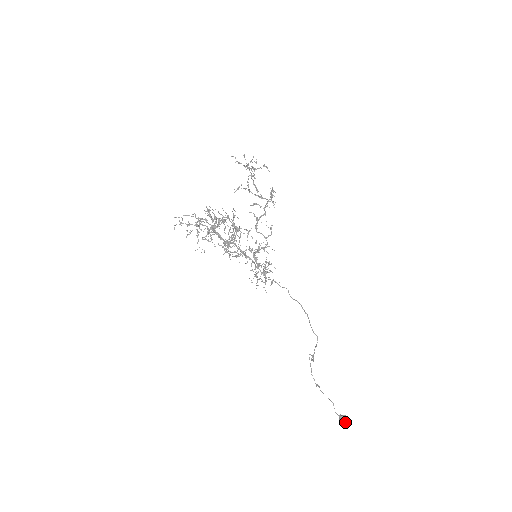
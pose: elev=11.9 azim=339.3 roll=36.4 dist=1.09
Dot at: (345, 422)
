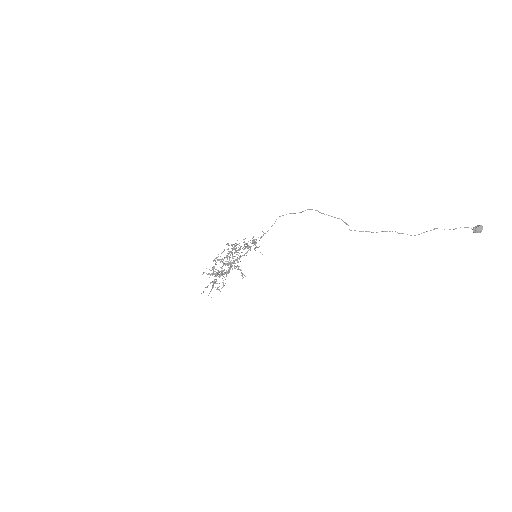
Dot at: (480, 227)
